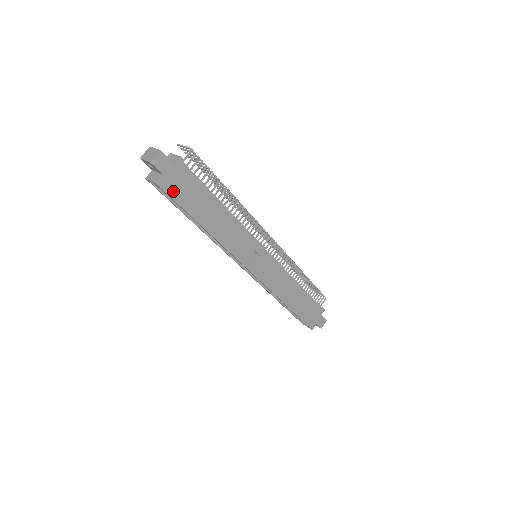
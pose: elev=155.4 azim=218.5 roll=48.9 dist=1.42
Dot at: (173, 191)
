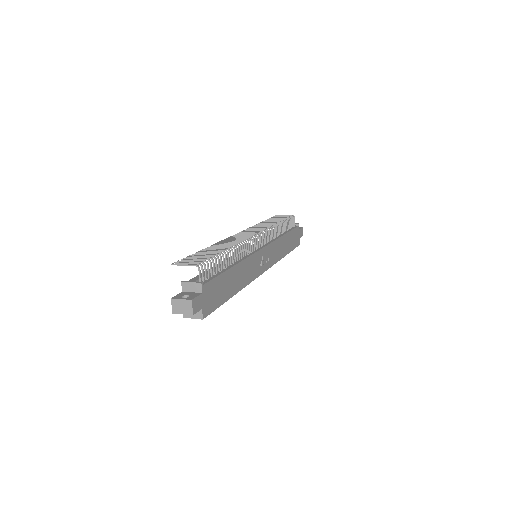
Dot at: (211, 307)
